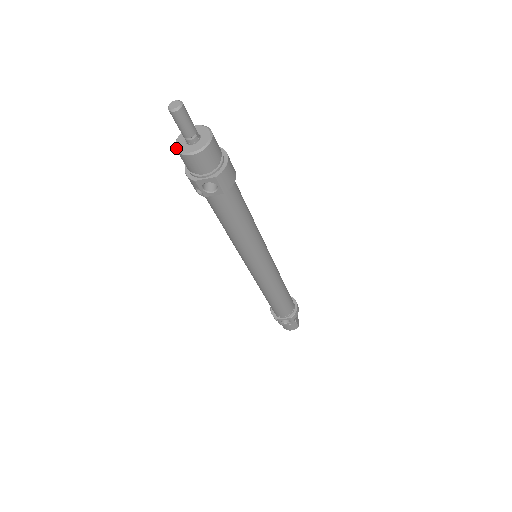
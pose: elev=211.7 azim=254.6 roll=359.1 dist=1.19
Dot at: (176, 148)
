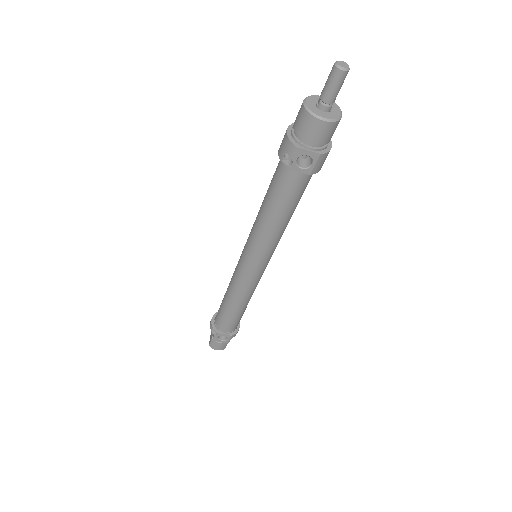
Dot at: (306, 106)
